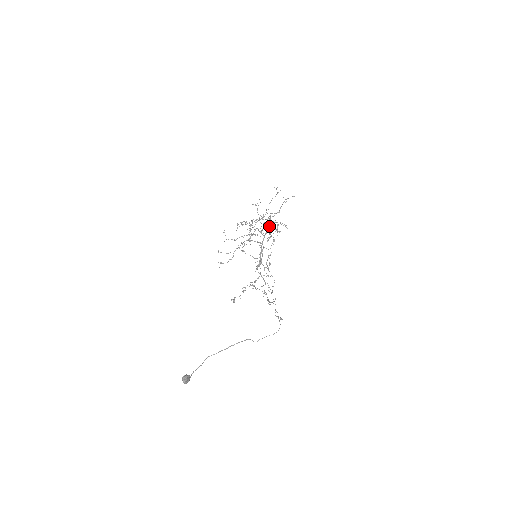
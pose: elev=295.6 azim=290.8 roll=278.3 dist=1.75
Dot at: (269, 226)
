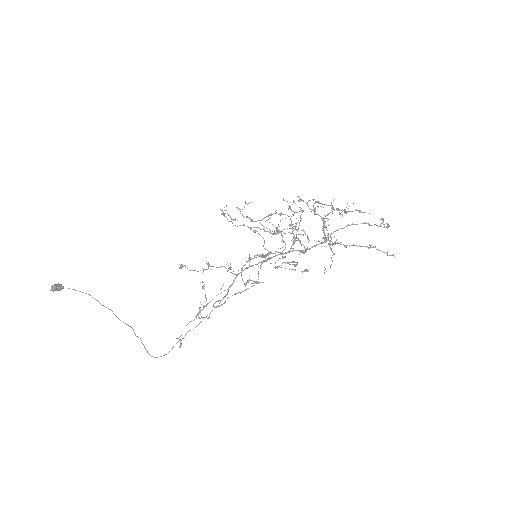
Dot at: (310, 248)
